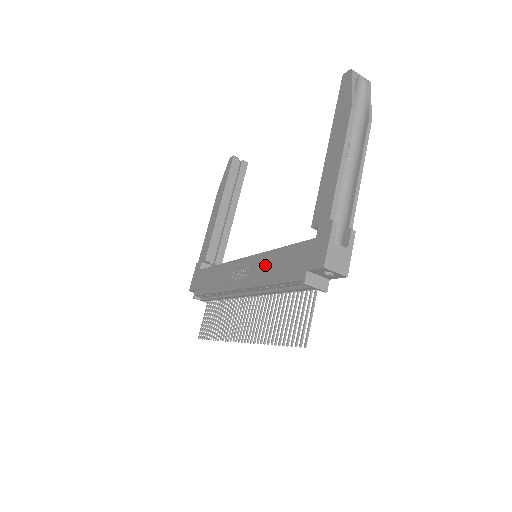
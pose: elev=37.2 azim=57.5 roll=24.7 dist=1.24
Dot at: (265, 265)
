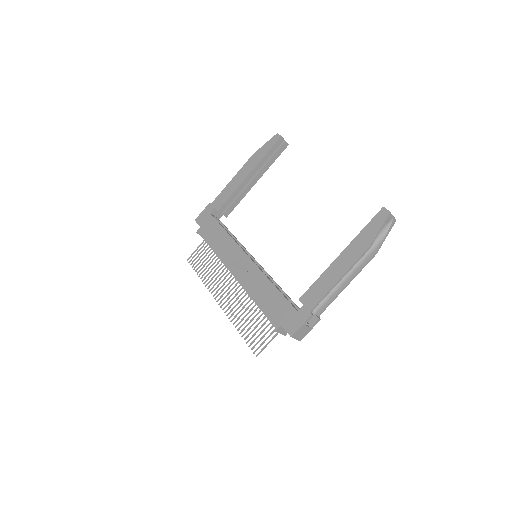
Dot at: (259, 284)
